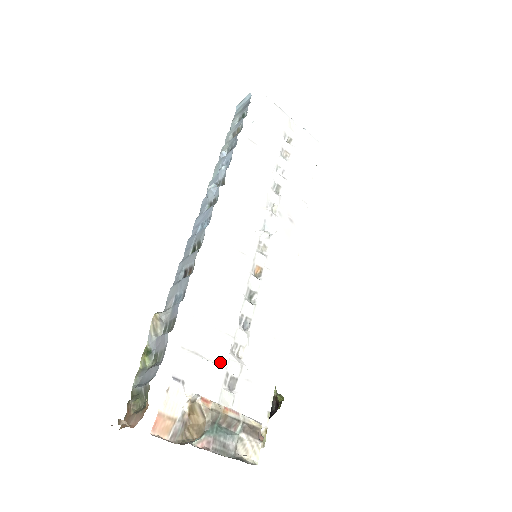
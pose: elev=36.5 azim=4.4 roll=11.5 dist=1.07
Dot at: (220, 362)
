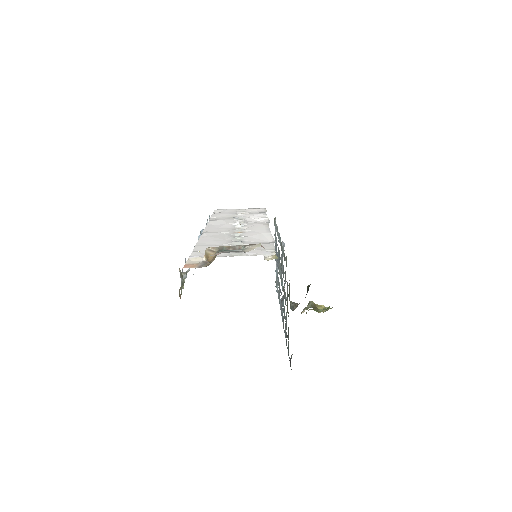
Dot at: occluded
